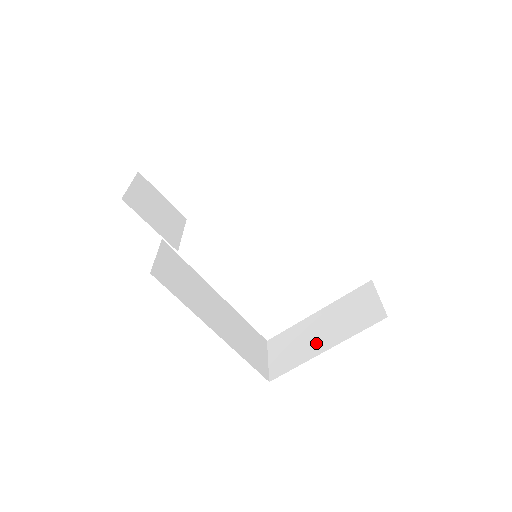
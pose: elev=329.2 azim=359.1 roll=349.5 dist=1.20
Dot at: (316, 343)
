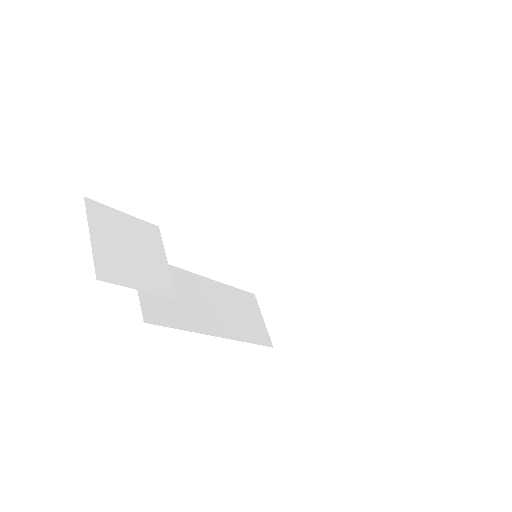
Dot at: (317, 305)
